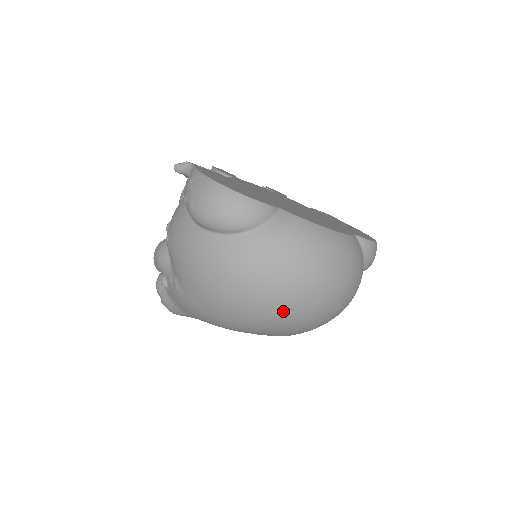
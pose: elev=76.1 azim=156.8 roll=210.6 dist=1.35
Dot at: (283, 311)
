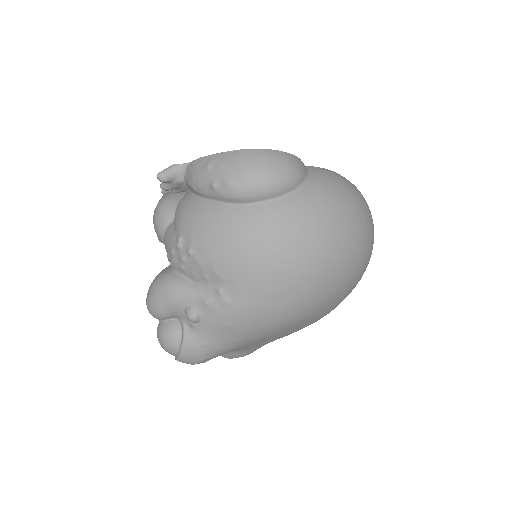
Dot at: (354, 257)
